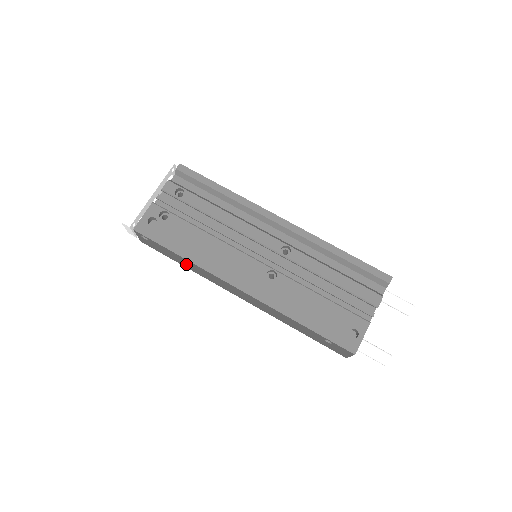
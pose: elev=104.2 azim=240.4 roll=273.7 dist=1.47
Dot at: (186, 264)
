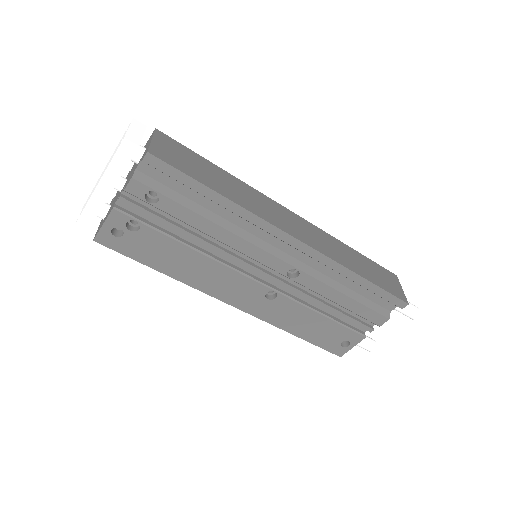
Dot at: occluded
